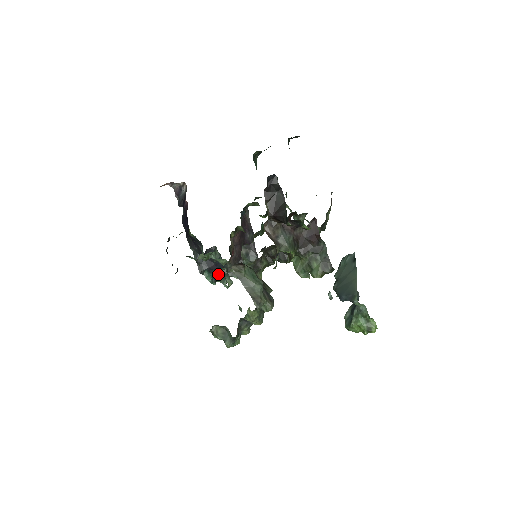
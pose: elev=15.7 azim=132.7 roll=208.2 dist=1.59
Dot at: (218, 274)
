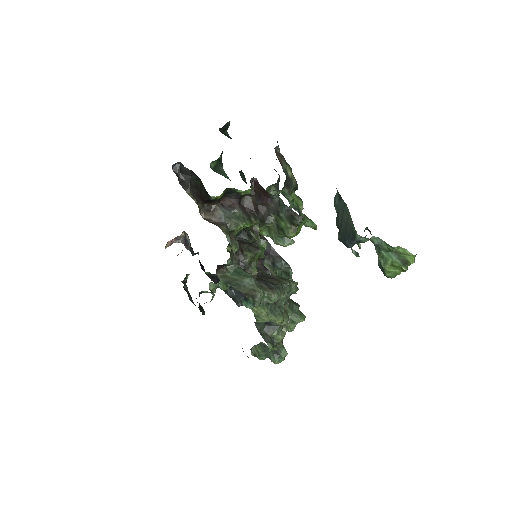
Dot at: occluded
